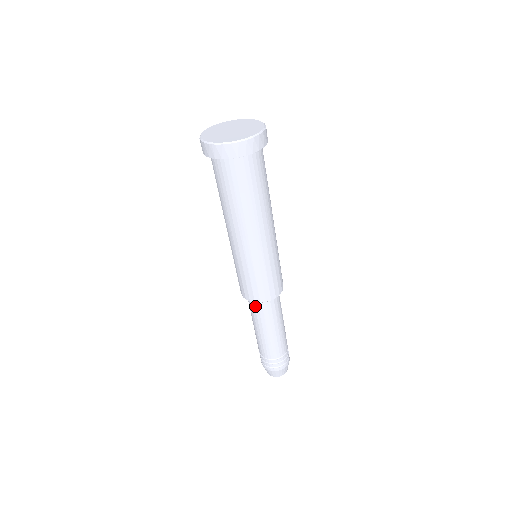
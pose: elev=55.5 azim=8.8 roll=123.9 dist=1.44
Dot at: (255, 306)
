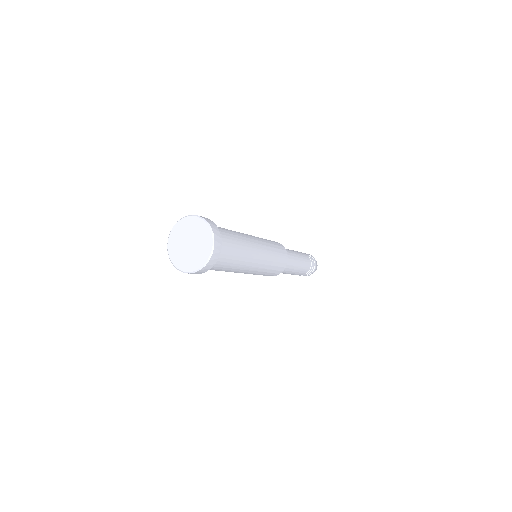
Dot at: occluded
